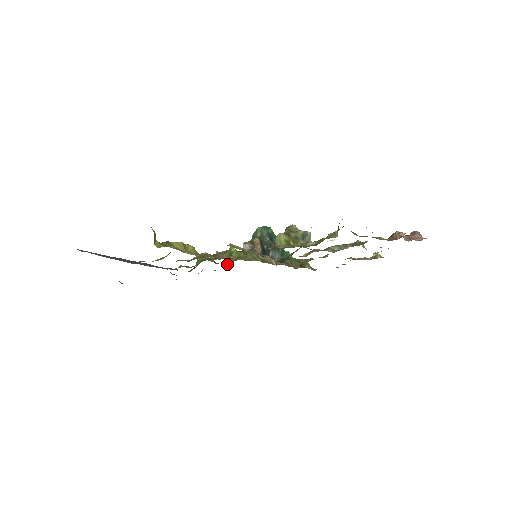
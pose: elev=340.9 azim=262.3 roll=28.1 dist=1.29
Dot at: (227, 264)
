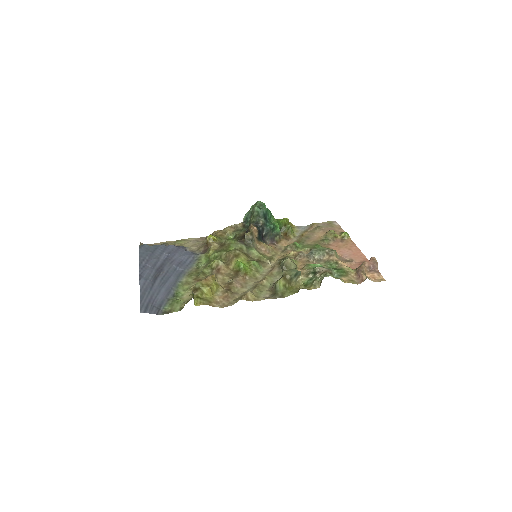
Dot at: (229, 236)
